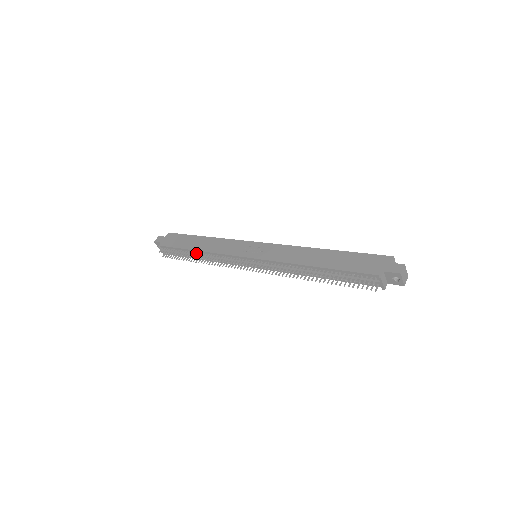
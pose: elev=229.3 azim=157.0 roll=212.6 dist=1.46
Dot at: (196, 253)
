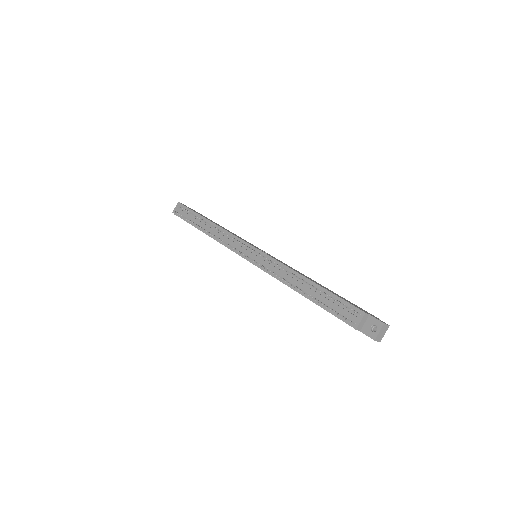
Dot at: (208, 224)
